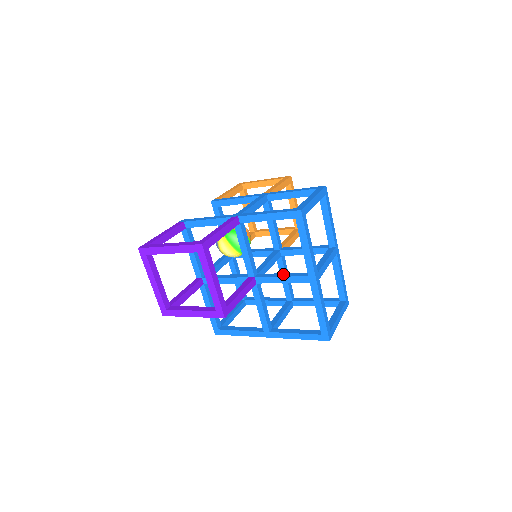
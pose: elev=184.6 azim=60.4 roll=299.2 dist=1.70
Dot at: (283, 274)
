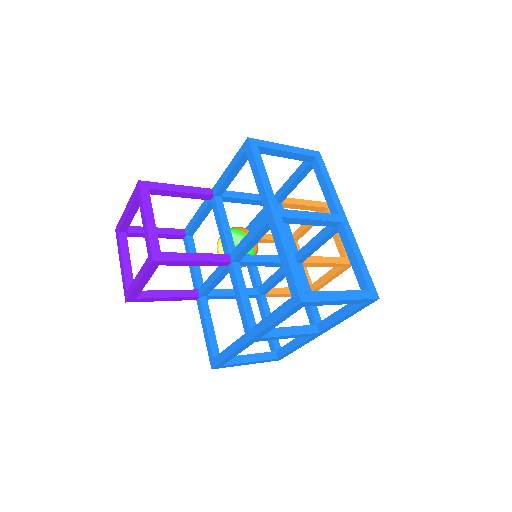
Dot at: occluded
